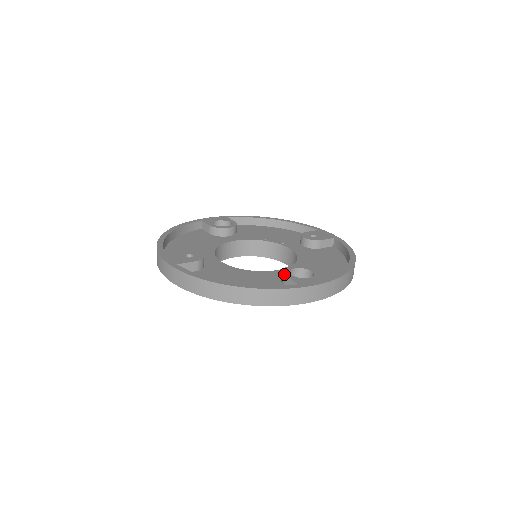
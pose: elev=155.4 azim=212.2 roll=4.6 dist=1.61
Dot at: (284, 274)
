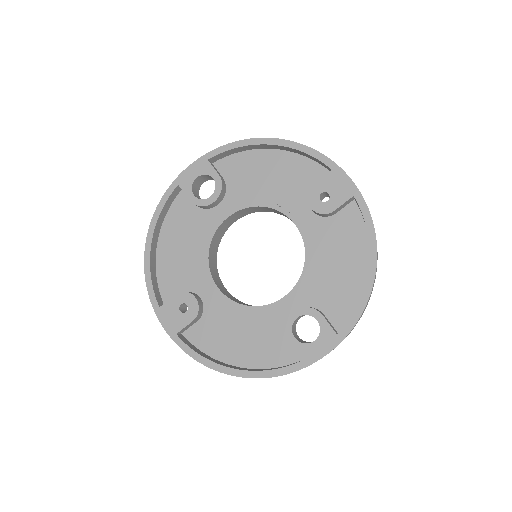
Dot at: (286, 337)
